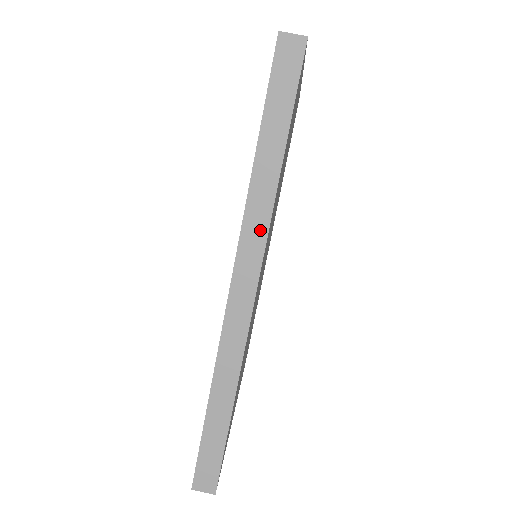
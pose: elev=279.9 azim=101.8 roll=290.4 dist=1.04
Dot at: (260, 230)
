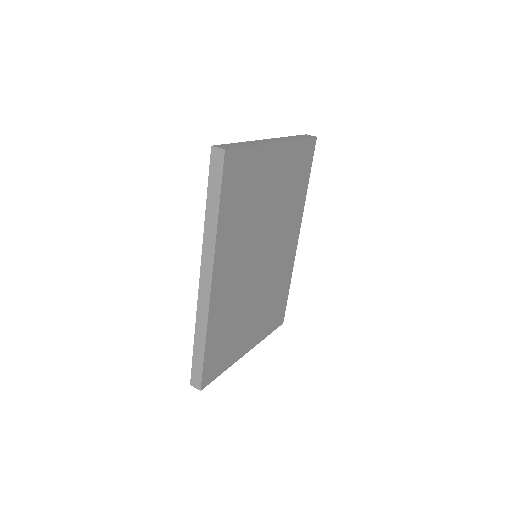
Dot at: (210, 253)
